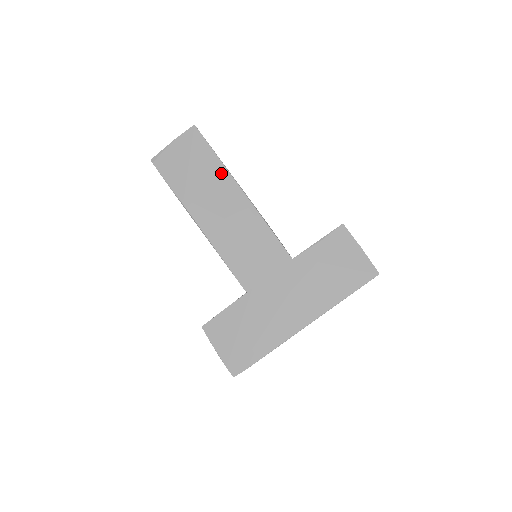
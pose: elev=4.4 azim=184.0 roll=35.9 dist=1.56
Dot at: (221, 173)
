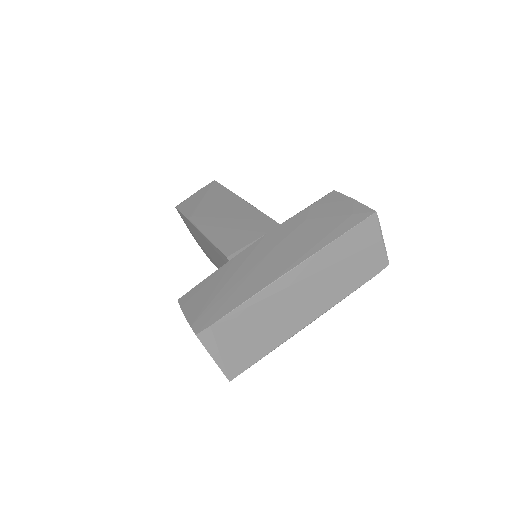
Dot at: (227, 195)
